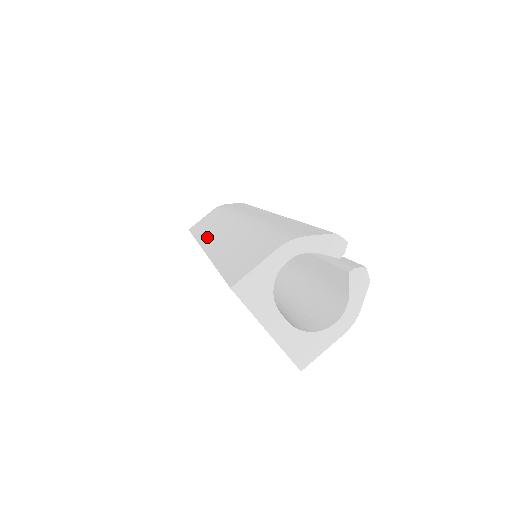
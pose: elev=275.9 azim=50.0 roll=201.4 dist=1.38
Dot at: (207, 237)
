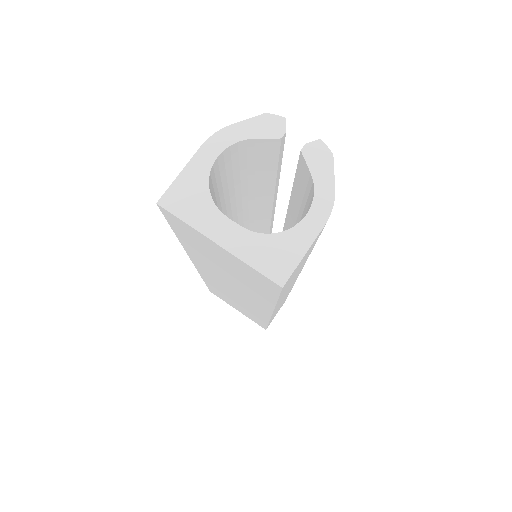
Dot at: occluded
